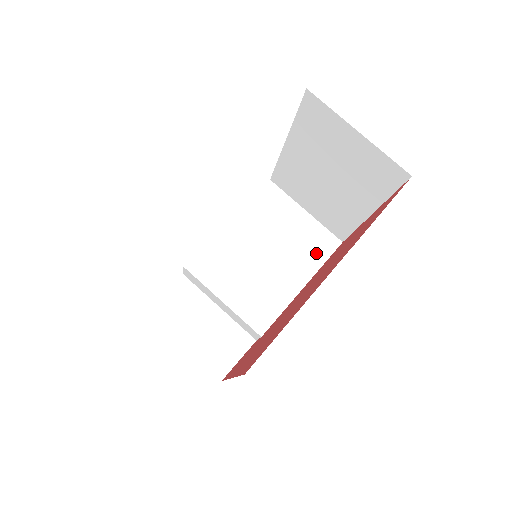
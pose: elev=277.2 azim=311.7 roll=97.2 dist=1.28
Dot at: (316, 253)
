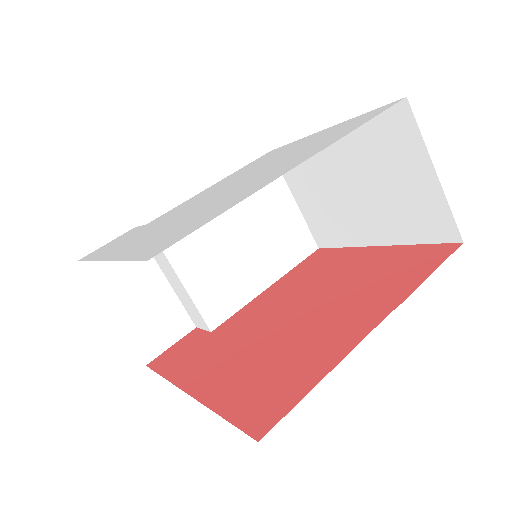
Dot at: (291, 252)
